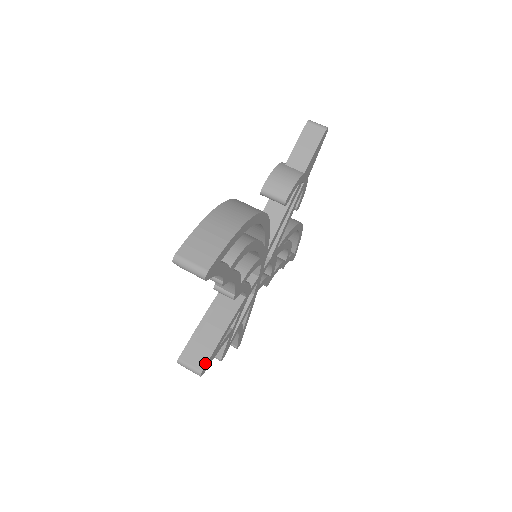
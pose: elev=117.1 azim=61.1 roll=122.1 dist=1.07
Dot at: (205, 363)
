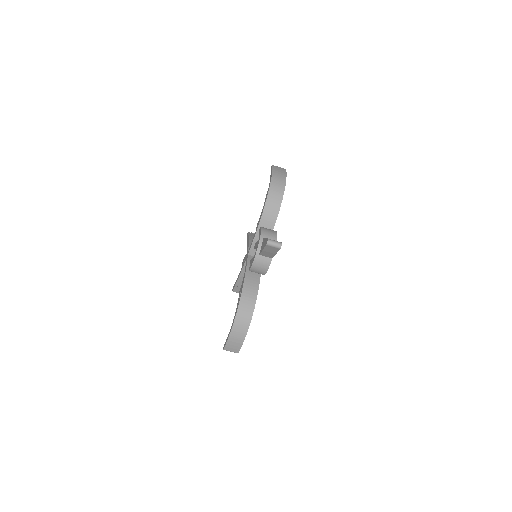
Dot at: occluded
